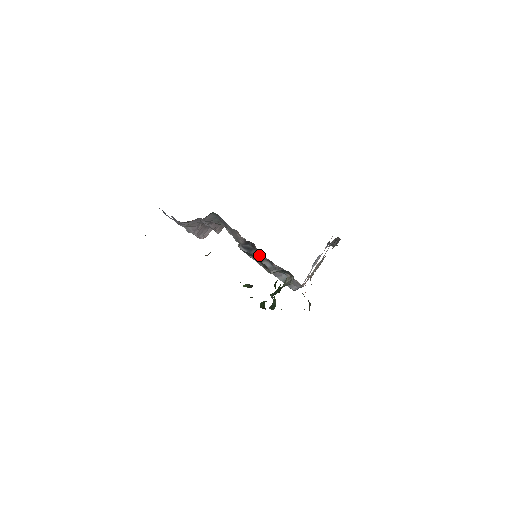
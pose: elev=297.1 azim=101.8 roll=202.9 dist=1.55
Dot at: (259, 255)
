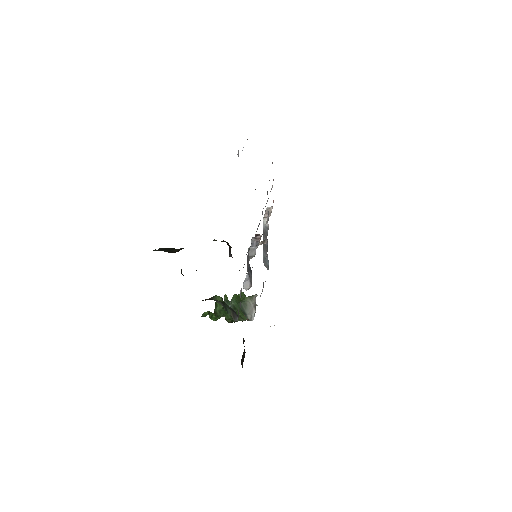
Dot at: (267, 233)
